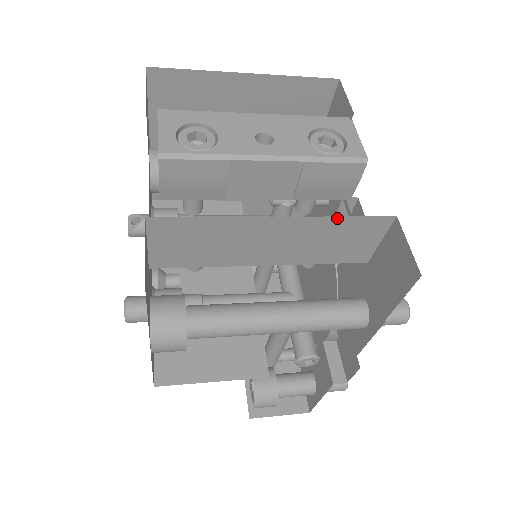
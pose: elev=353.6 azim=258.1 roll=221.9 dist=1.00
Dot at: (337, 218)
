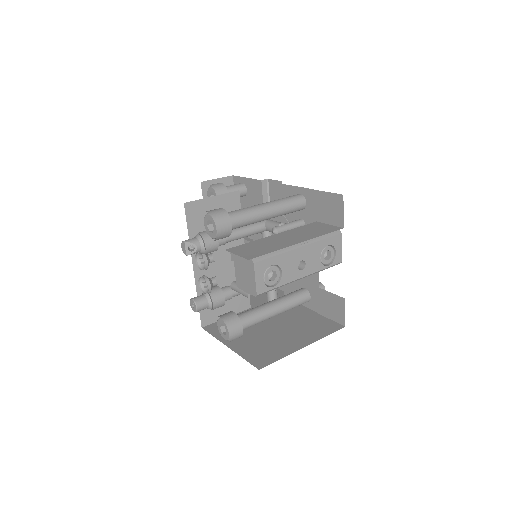
Dot at: occluded
